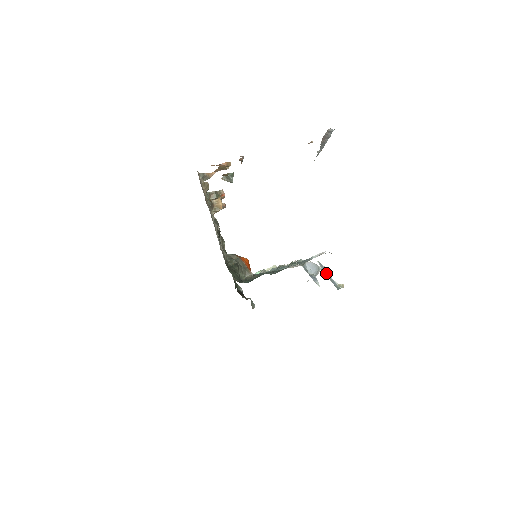
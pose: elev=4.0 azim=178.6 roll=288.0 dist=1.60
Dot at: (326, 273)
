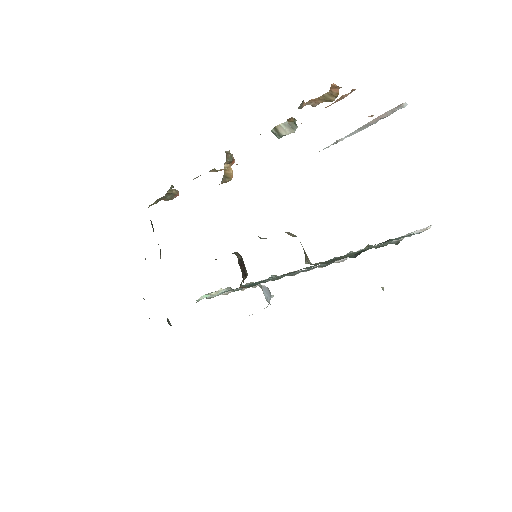
Dot at: occluded
